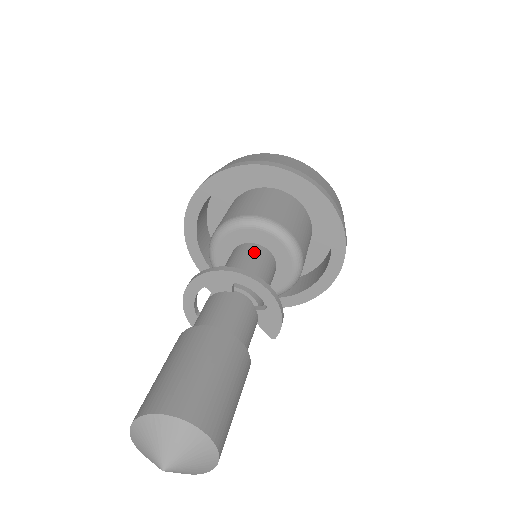
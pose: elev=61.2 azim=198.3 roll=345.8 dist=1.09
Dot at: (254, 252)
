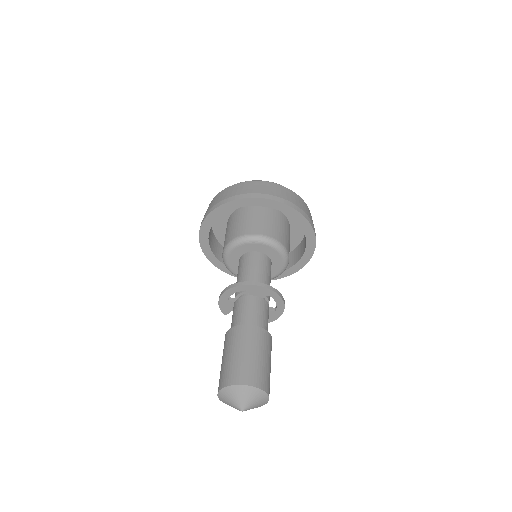
Dot at: (267, 263)
